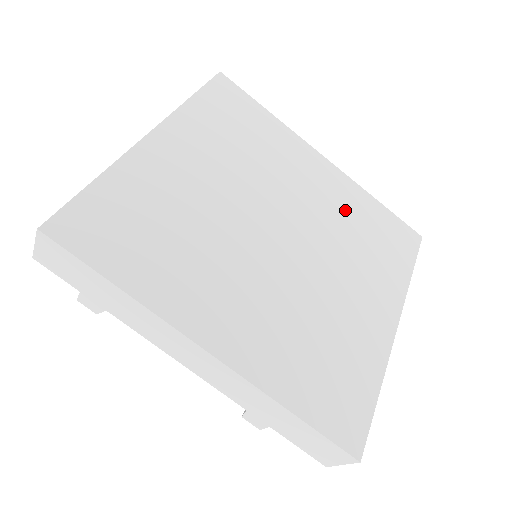
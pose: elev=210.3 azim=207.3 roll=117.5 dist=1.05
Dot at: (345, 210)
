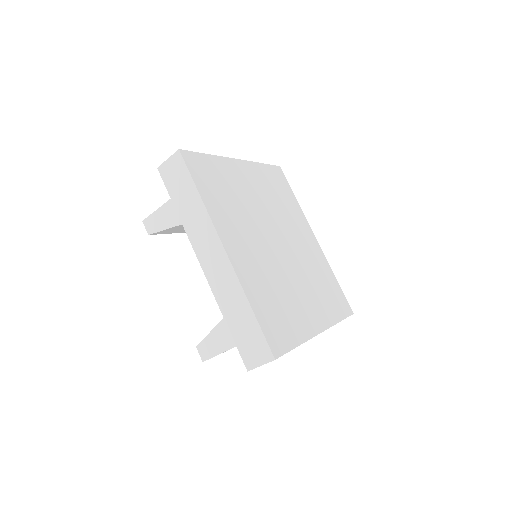
Dot at: (316, 265)
